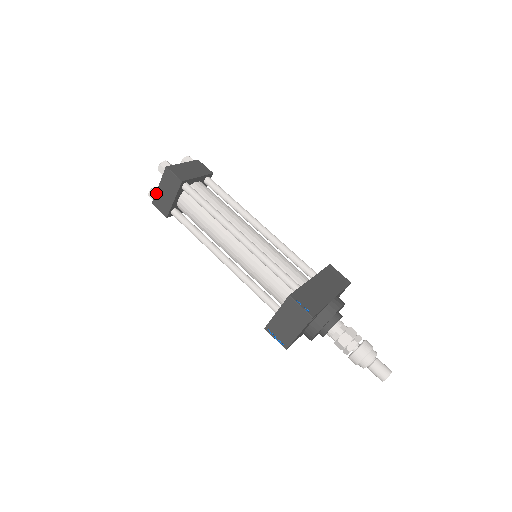
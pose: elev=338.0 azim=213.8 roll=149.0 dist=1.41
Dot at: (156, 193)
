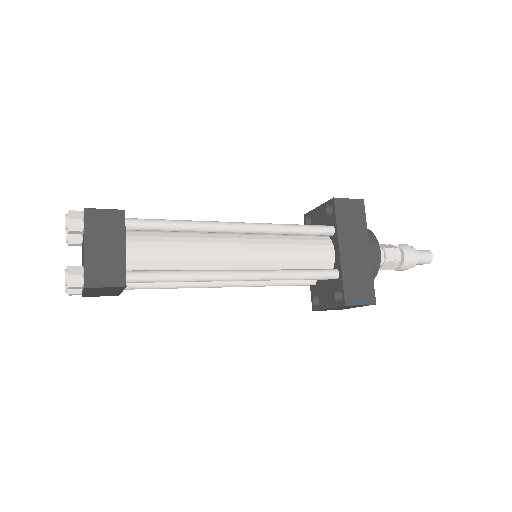
Dot at: (83, 295)
